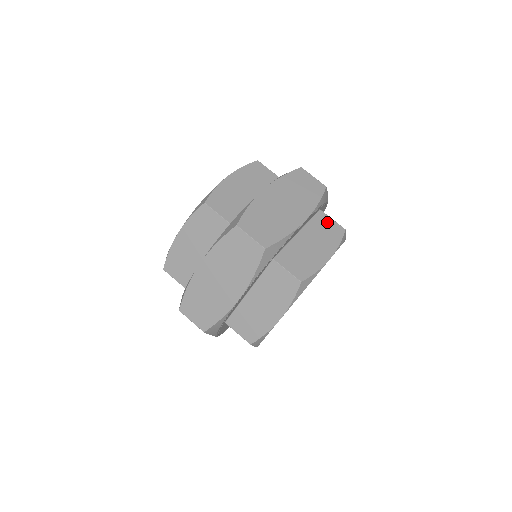
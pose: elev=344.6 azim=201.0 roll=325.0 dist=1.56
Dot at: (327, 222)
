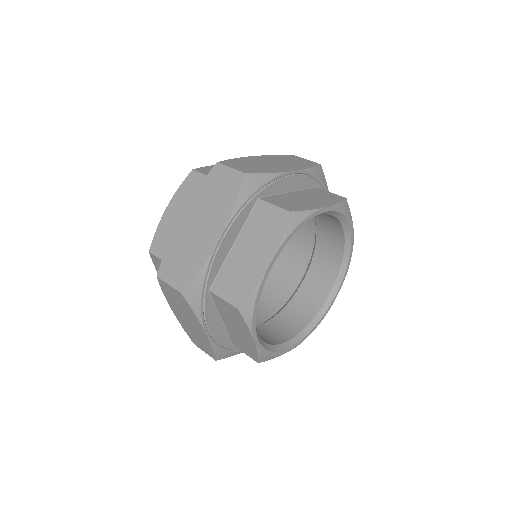
Dot at: (267, 212)
